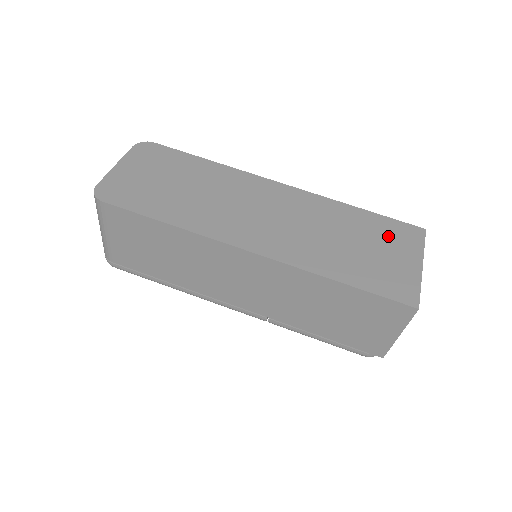
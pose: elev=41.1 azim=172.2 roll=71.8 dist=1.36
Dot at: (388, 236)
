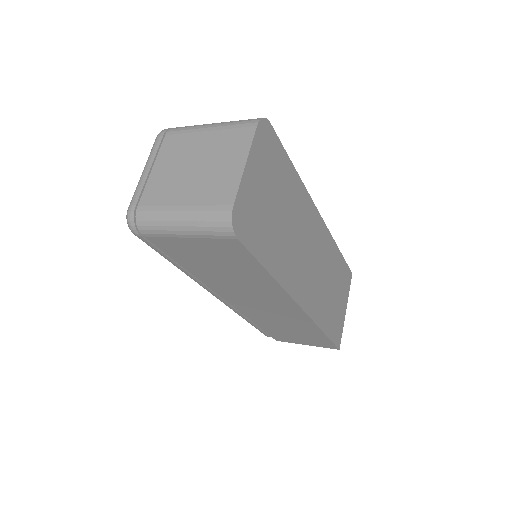
Dot at: (343, 282)
